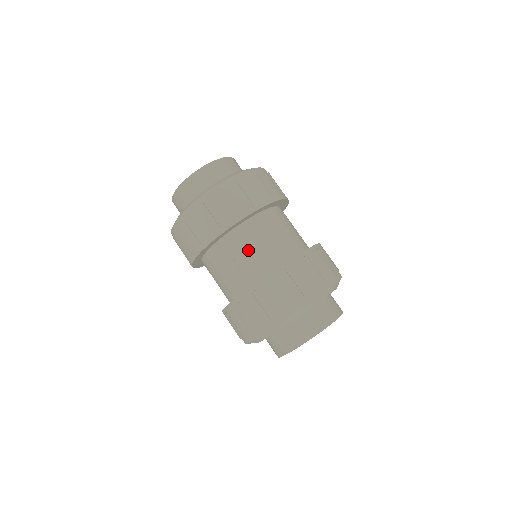
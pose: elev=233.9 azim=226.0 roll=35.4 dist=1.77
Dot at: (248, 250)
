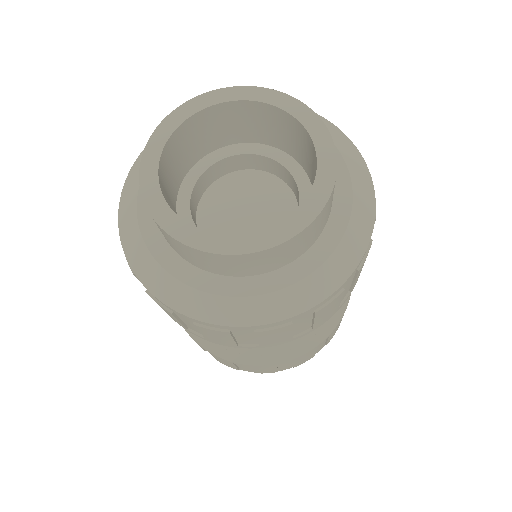
Dot at: occluded
